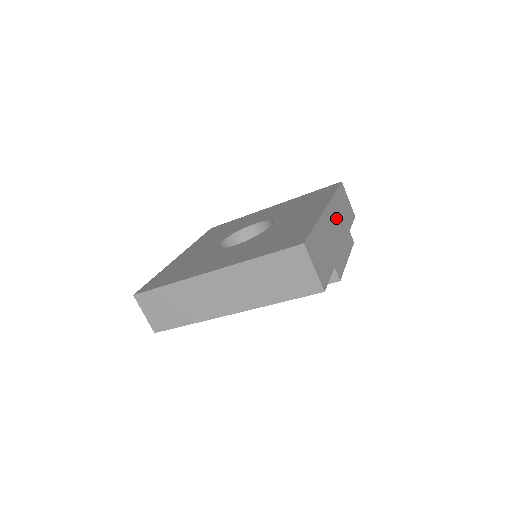
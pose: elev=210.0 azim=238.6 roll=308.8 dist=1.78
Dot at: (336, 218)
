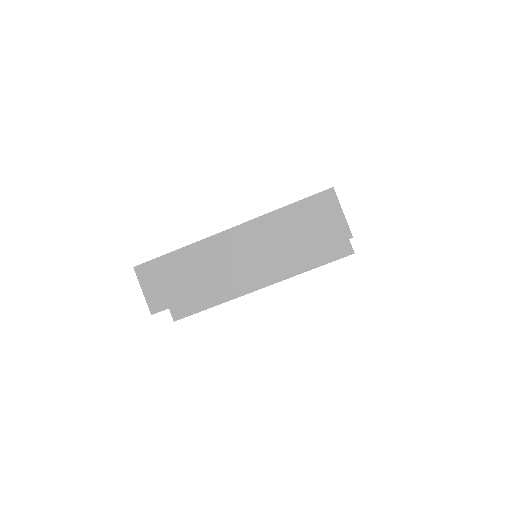
Dot at: occluded
